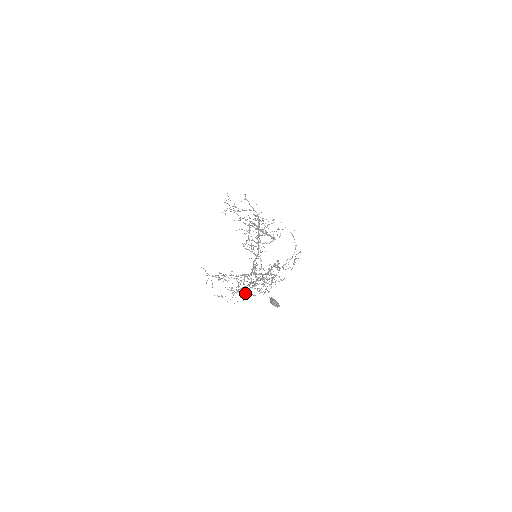
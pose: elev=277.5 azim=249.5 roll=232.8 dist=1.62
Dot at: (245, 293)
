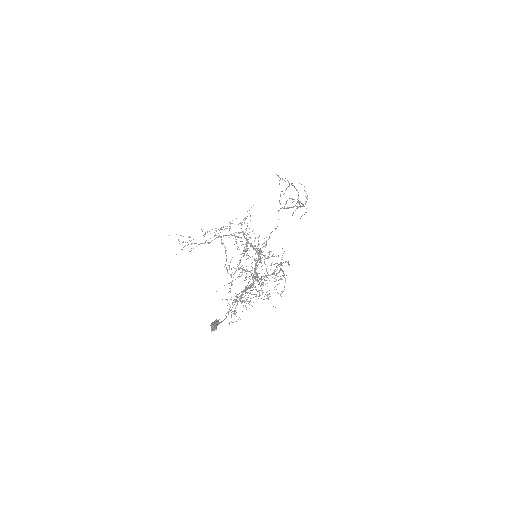
Dot at: (278, 293)
